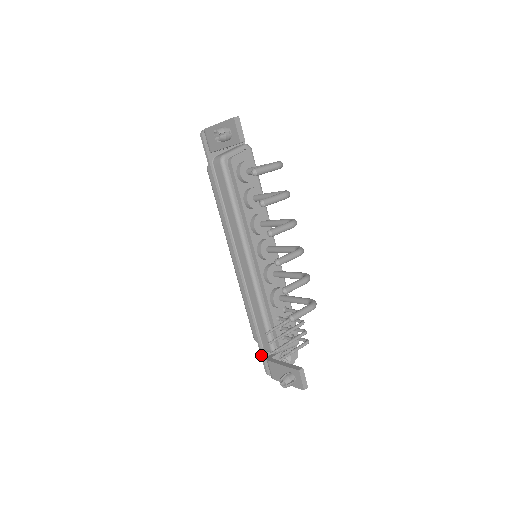
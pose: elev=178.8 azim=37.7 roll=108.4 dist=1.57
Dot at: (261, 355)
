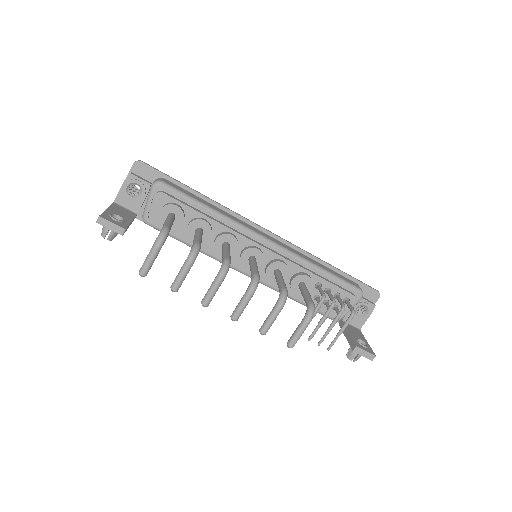
Dot at: occluded
